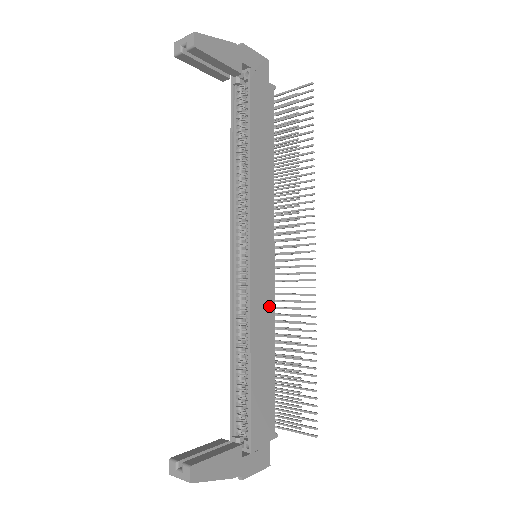
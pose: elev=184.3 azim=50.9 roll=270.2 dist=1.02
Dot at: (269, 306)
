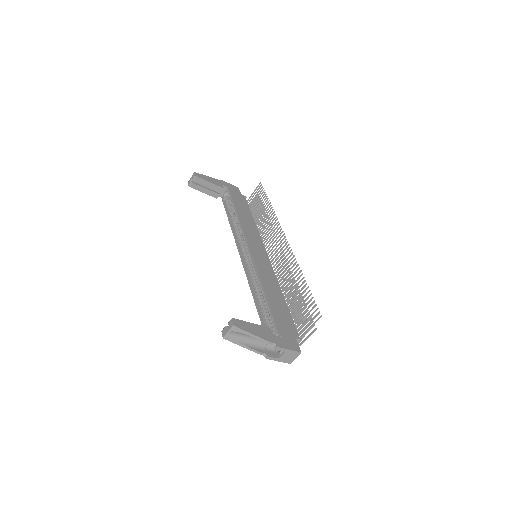
Dot at: (271, 274)
